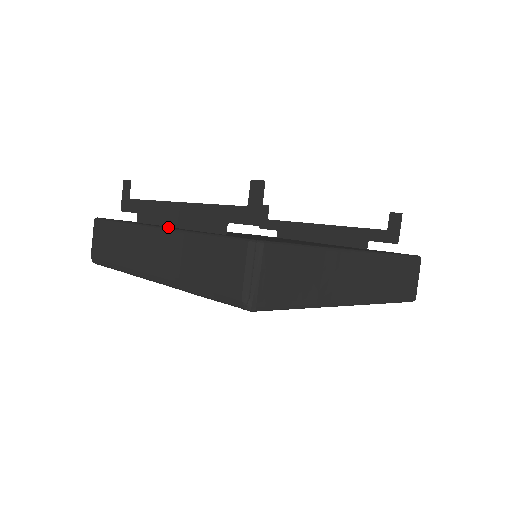
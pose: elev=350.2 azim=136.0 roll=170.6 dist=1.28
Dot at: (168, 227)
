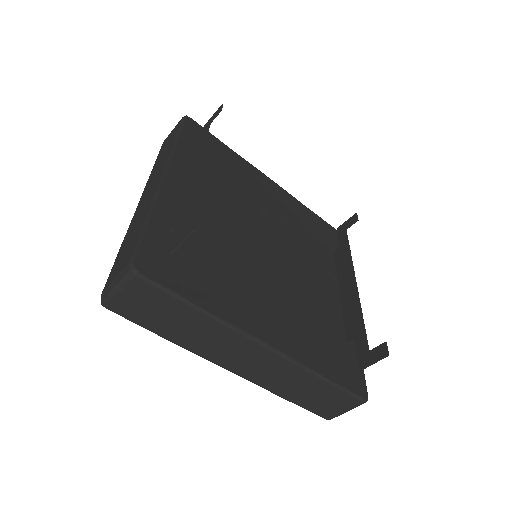
Dot at: (167, 182)
